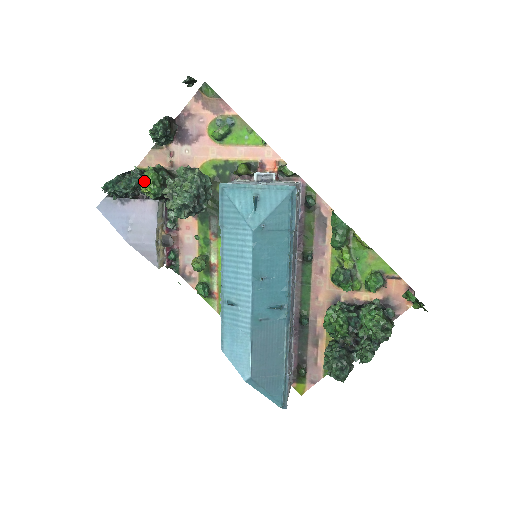
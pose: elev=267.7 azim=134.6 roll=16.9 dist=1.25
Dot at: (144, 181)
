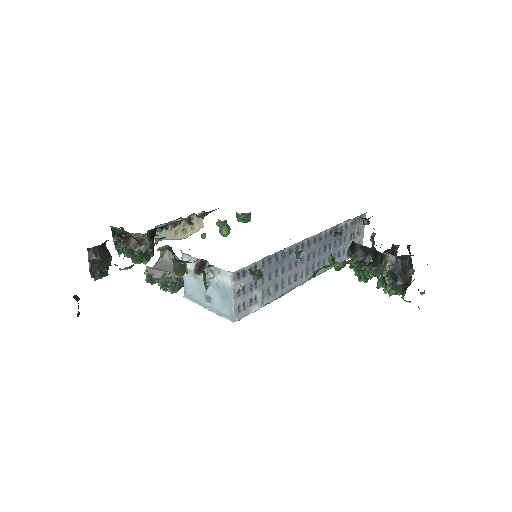
Dot at: occluded
